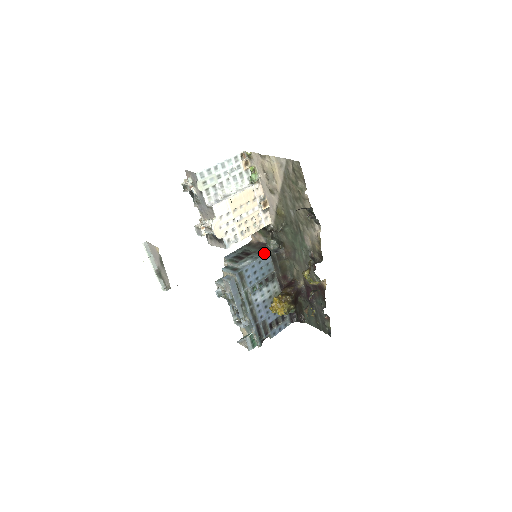
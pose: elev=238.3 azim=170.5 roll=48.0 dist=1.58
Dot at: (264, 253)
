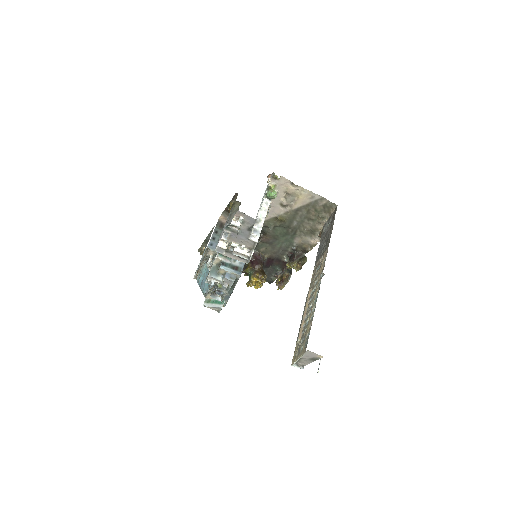
Dot at: occluded
